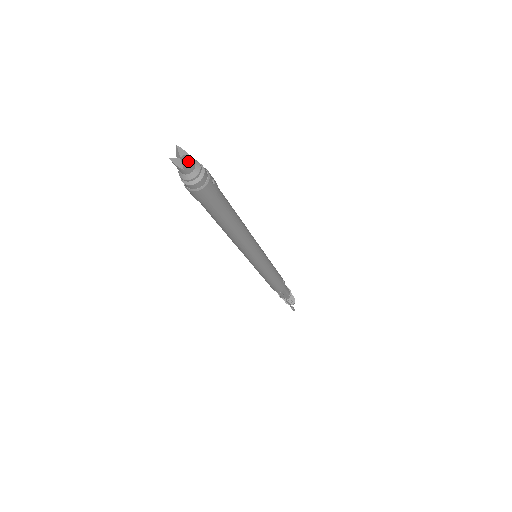
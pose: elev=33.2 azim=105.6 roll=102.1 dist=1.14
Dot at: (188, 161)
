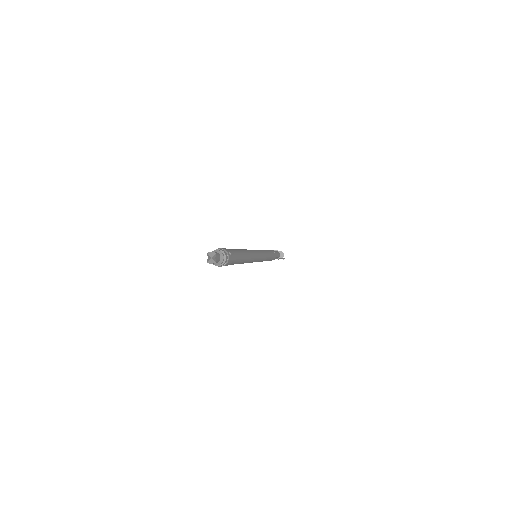
Dot at: (217, 258)
